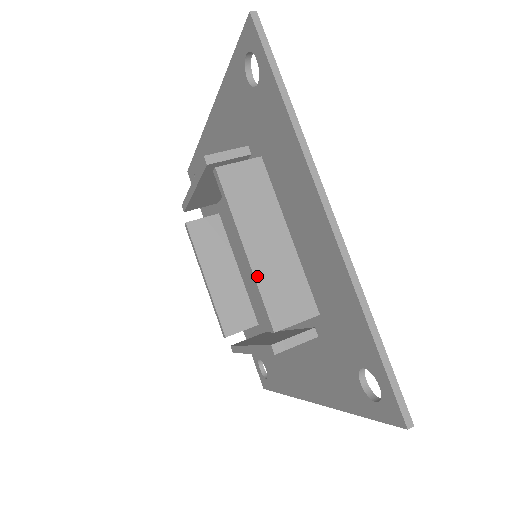
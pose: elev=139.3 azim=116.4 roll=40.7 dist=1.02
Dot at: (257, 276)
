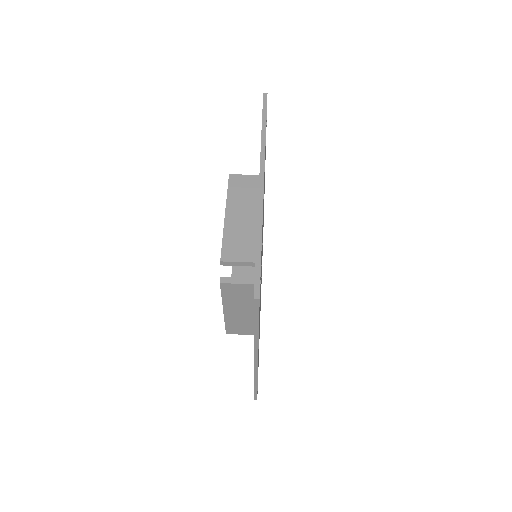
Dot at: (226, 319)
